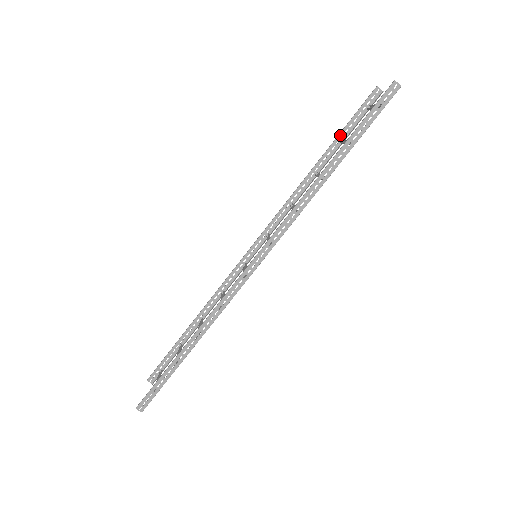
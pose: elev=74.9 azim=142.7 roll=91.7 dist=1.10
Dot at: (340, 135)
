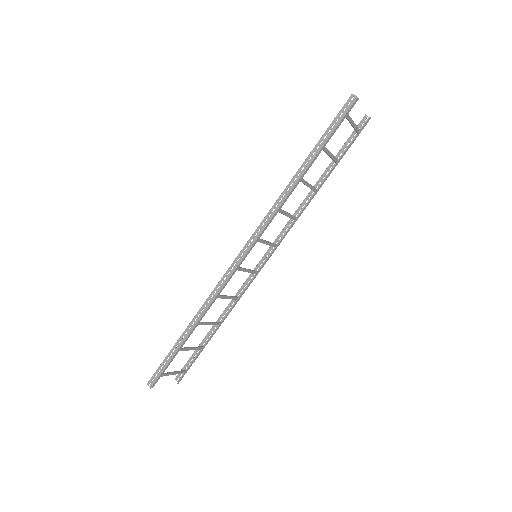
Dot at: occluded
